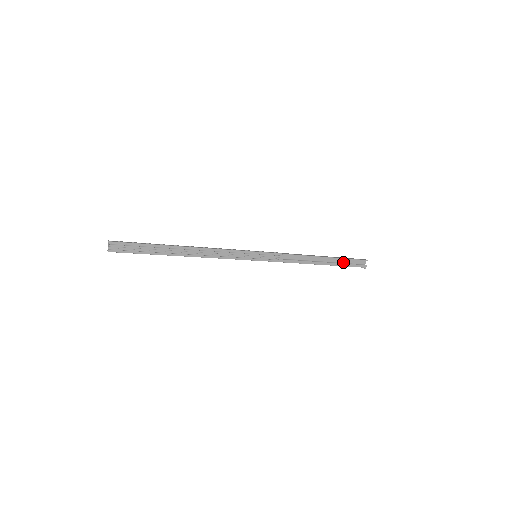
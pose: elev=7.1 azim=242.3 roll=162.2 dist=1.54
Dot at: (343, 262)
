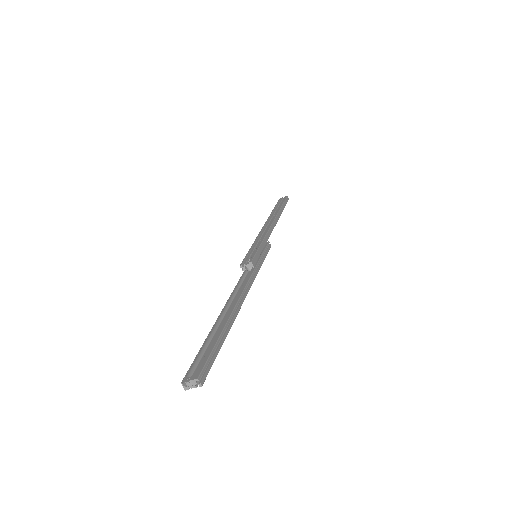
Dot at: occluded
